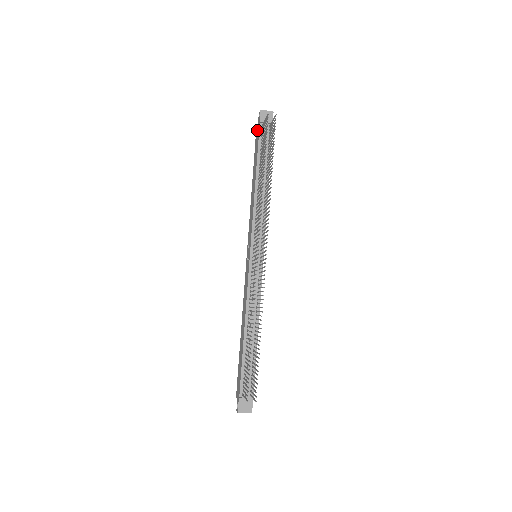
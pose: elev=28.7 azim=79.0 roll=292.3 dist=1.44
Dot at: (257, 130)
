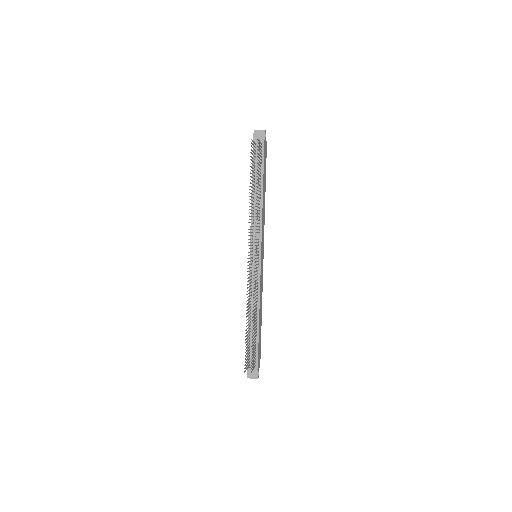
Dot at: occluded
